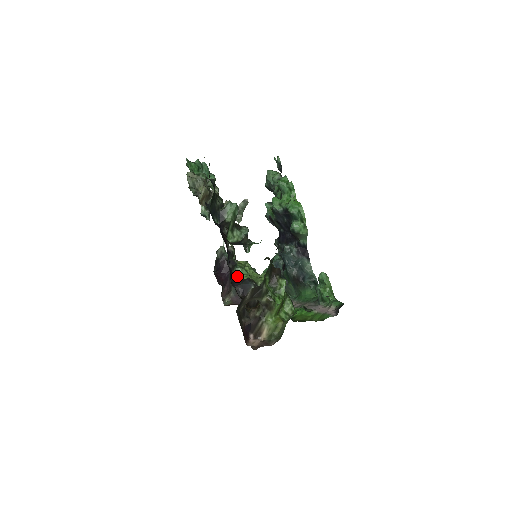
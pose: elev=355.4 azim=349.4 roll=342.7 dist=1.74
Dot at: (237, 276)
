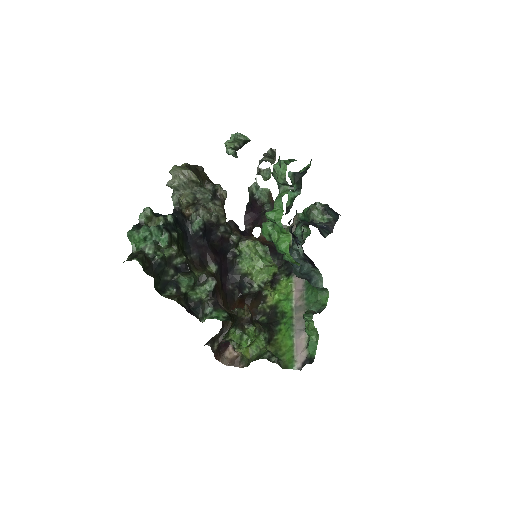
Dot at: (238, 266)
